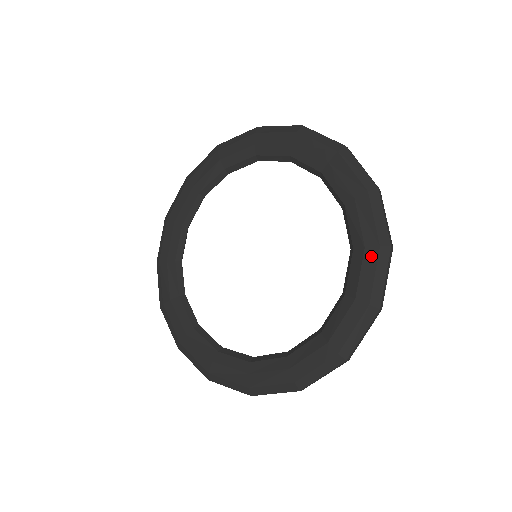
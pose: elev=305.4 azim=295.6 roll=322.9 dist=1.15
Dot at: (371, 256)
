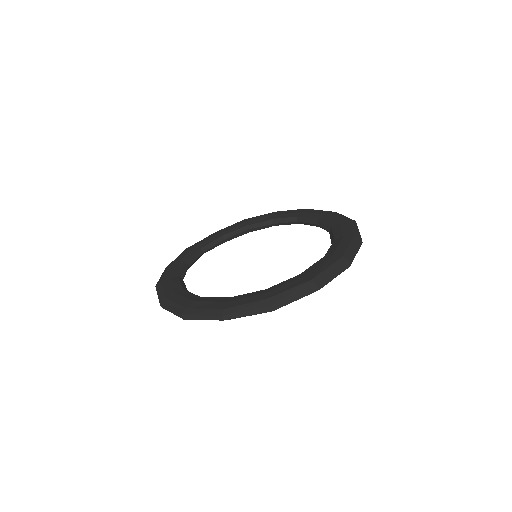
Dot at: (331, 214)
